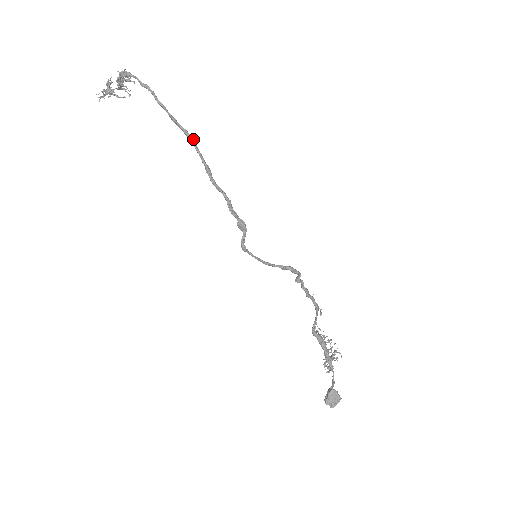
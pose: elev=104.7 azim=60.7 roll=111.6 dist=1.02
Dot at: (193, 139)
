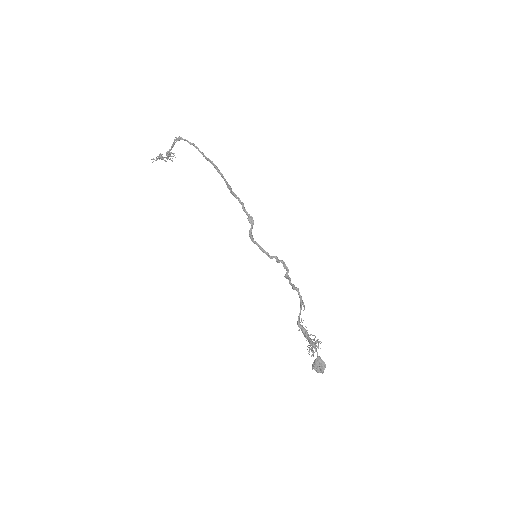
Dot at: occluded
